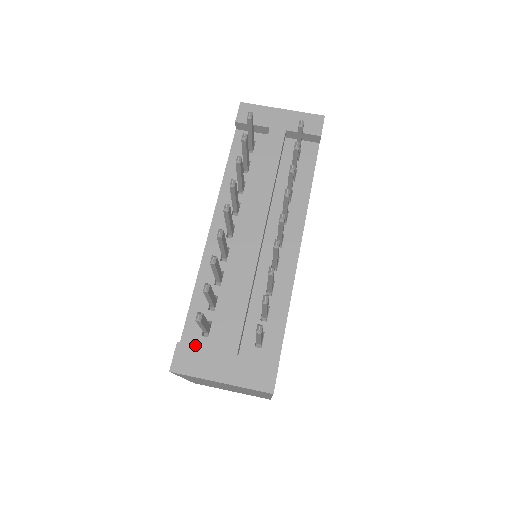
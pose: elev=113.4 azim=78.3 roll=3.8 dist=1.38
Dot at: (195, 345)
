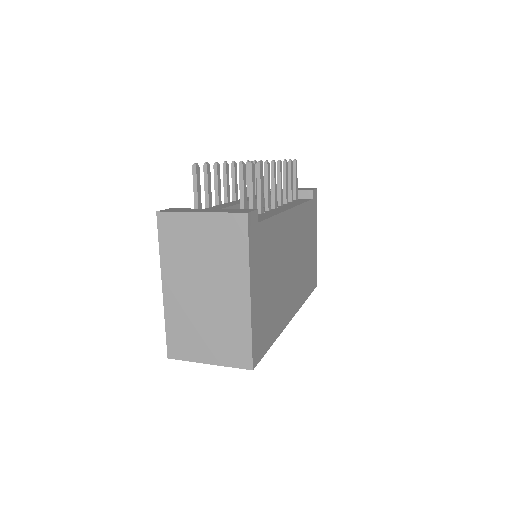
Dot at: occluded
